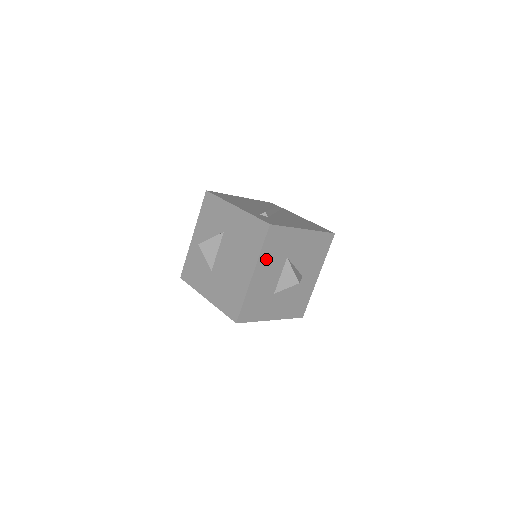
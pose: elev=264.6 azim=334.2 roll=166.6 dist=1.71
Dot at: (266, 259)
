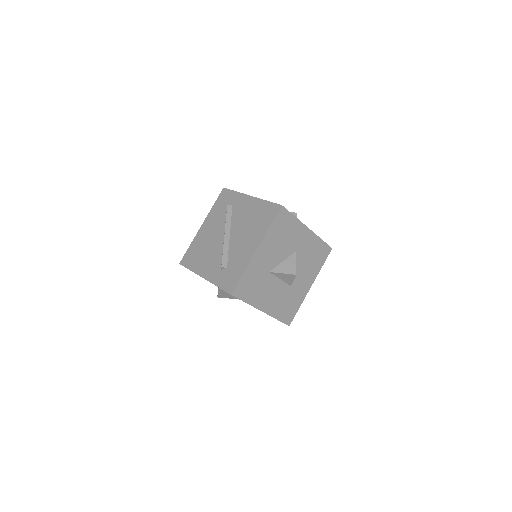
Dot at: (257, 297)
